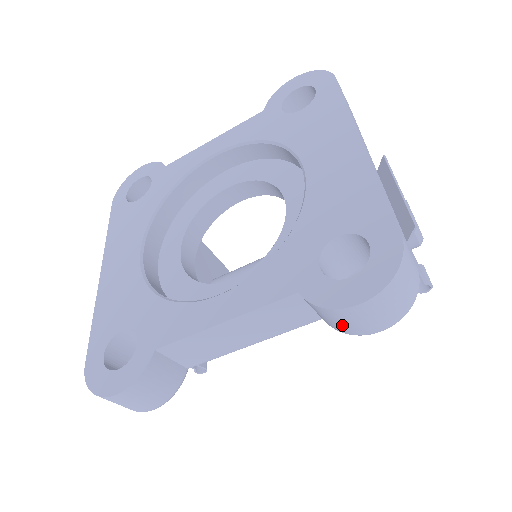
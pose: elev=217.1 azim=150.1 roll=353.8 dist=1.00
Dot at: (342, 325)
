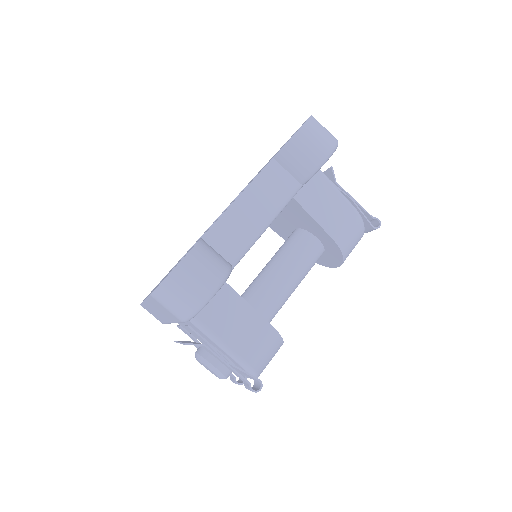
Dot at: (306, 157)
